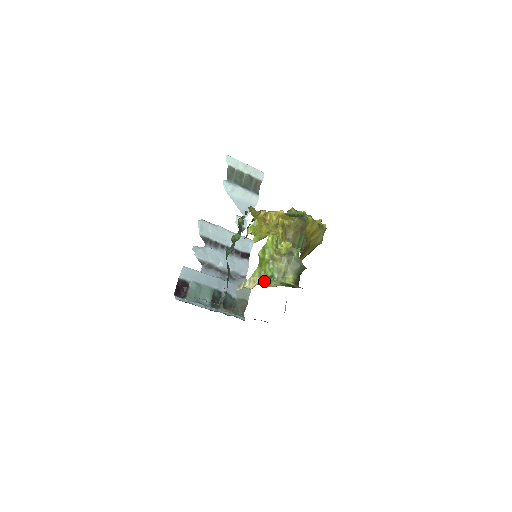
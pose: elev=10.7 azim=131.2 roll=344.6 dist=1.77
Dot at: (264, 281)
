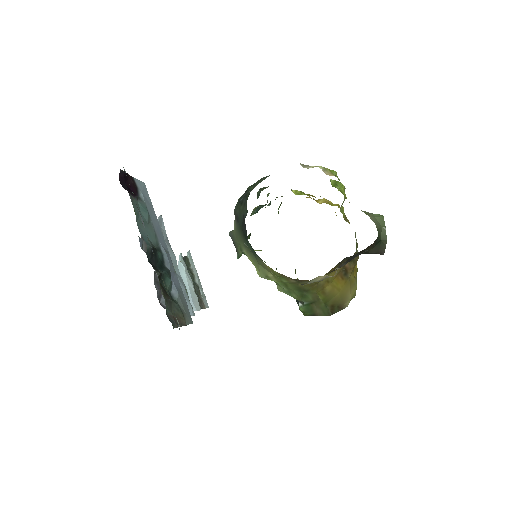
Dot at: occluded
